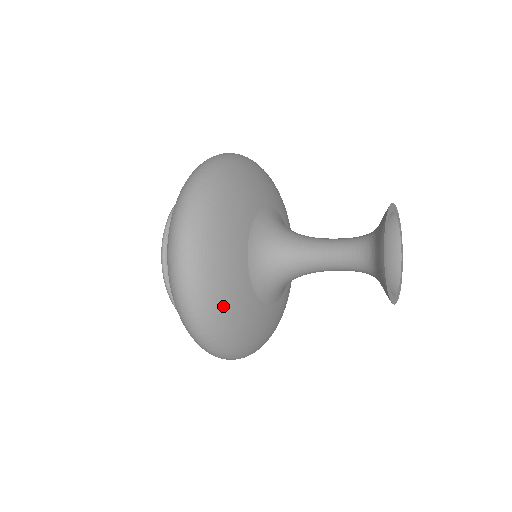
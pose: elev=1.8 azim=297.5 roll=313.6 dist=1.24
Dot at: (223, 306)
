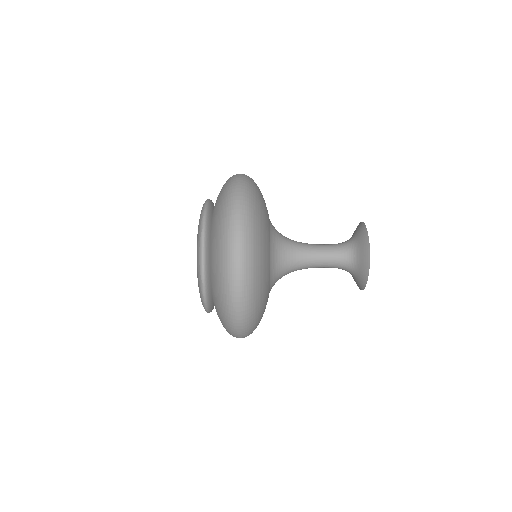
Dot at: (260, 193)
